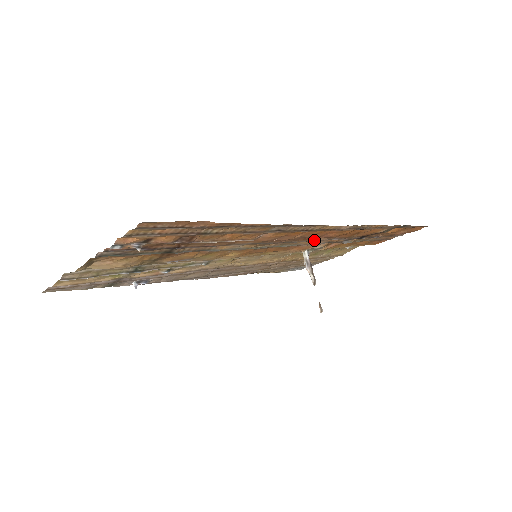
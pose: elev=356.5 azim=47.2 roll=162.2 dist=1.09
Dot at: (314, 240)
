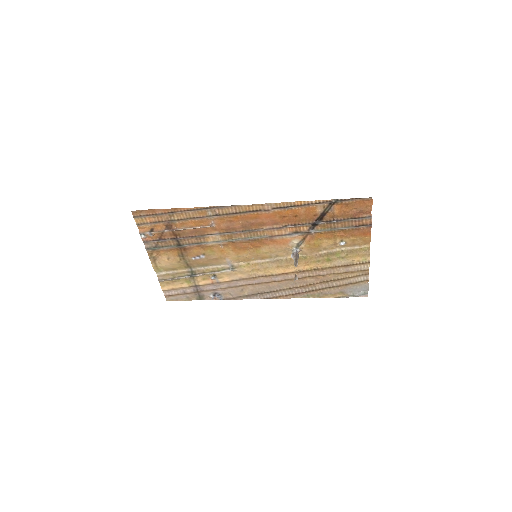
Dot at: (271, 229)
